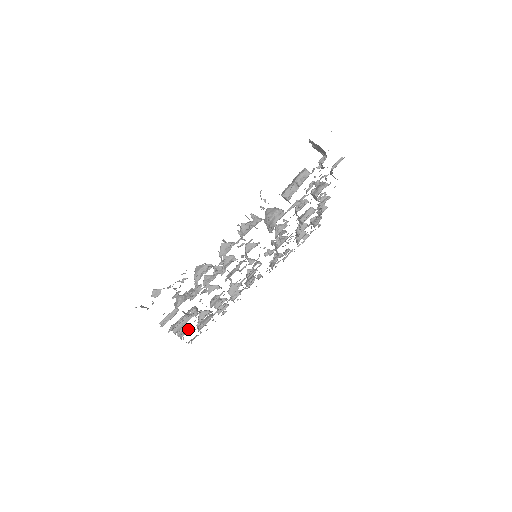
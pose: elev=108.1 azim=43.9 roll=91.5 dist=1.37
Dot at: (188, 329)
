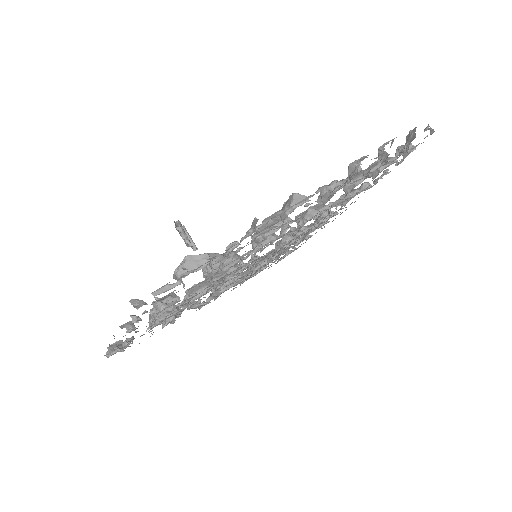
Dot at: occluded
